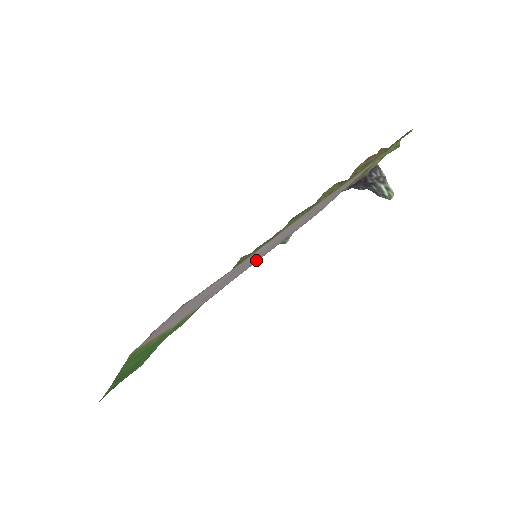
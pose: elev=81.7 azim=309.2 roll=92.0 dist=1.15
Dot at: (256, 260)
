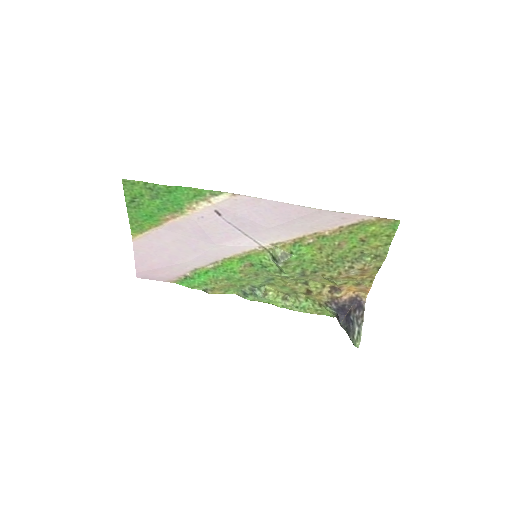
Dot at: (268, 208)
